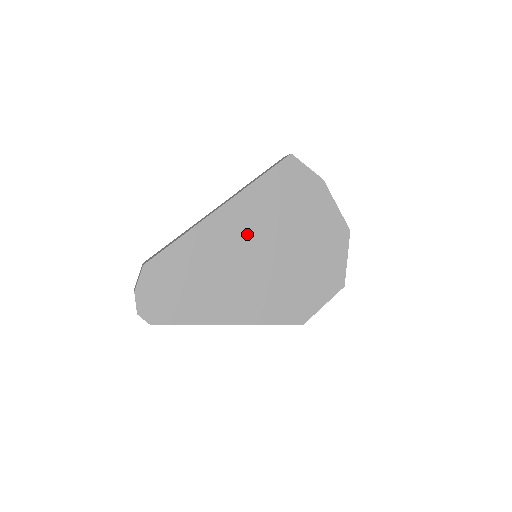
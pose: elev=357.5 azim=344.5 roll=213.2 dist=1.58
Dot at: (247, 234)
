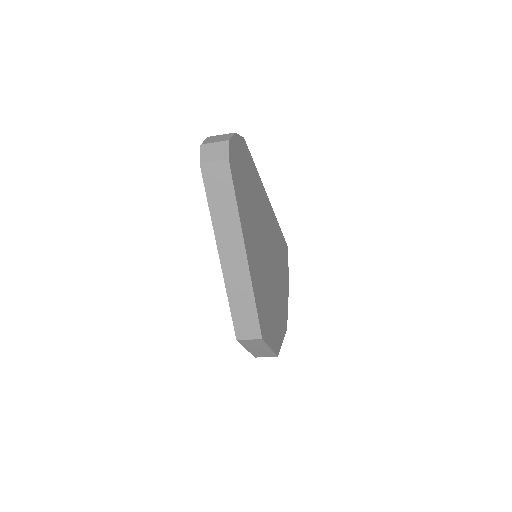
Dot at: (269, 235)
